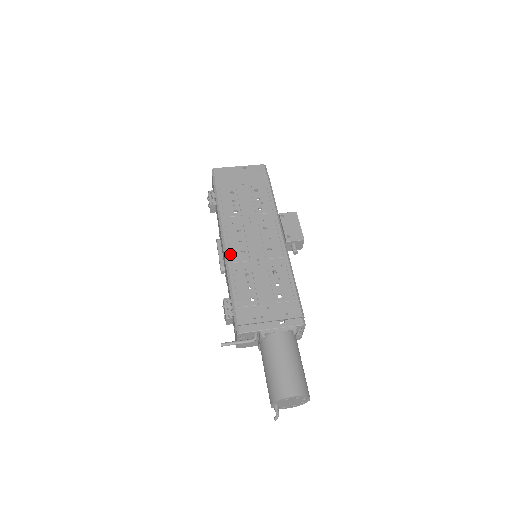
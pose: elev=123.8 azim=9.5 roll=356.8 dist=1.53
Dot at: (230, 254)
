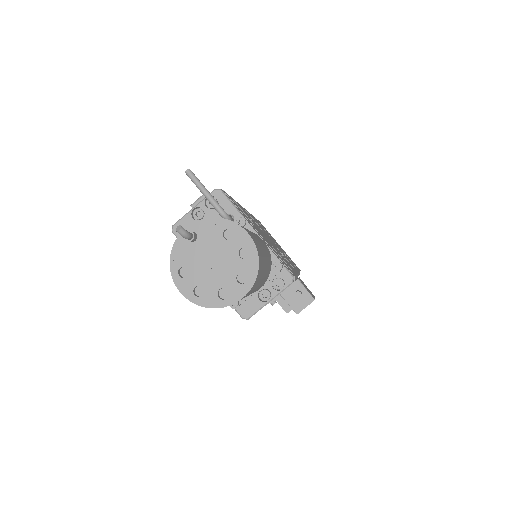
Dot at: occluded
